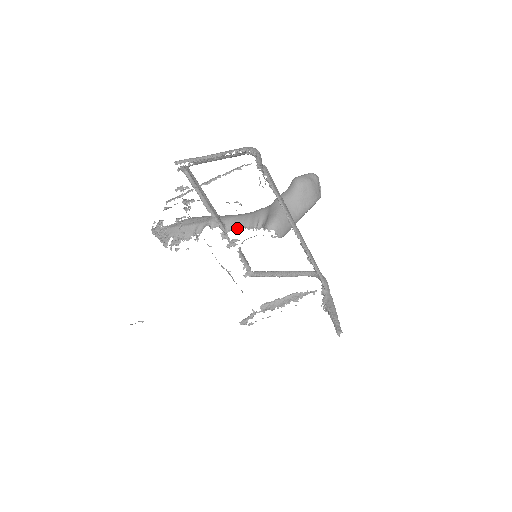
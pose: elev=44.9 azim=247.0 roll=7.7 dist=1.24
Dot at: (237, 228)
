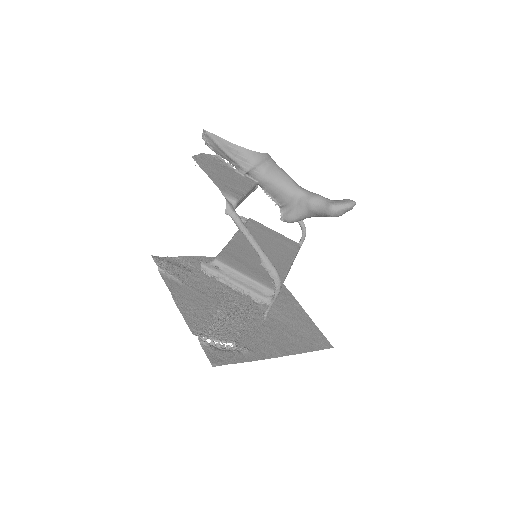
Dot at: occluded
